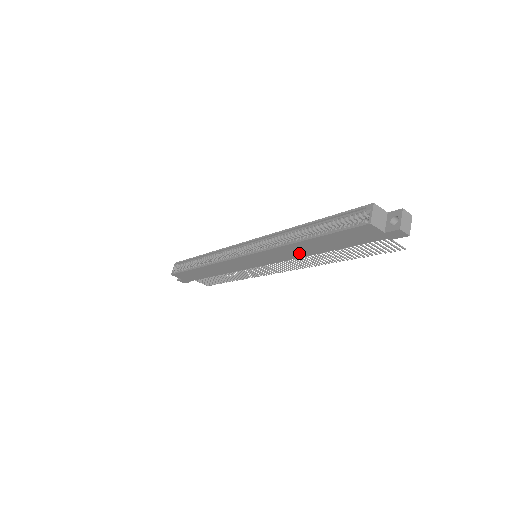
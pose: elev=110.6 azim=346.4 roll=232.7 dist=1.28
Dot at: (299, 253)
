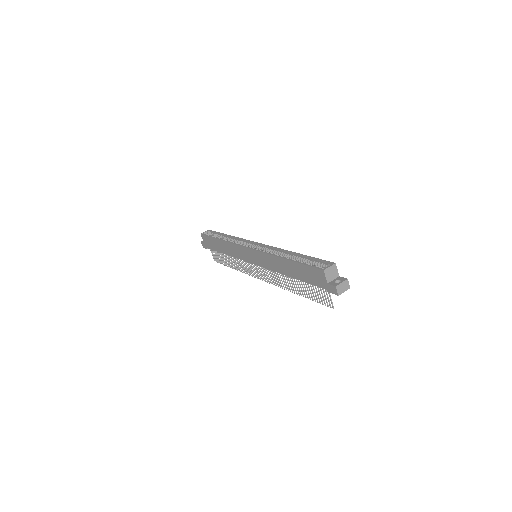
Dot at: (279, 268)
